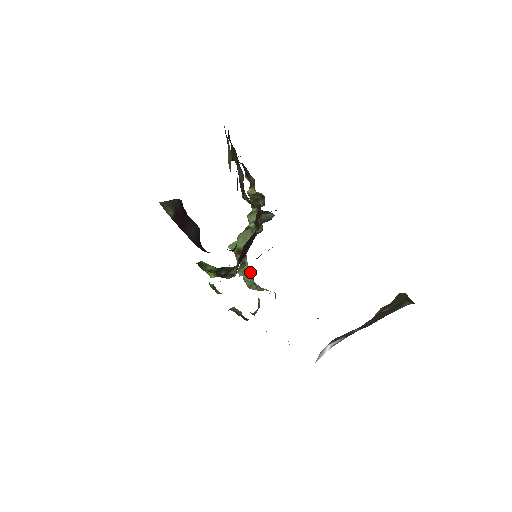
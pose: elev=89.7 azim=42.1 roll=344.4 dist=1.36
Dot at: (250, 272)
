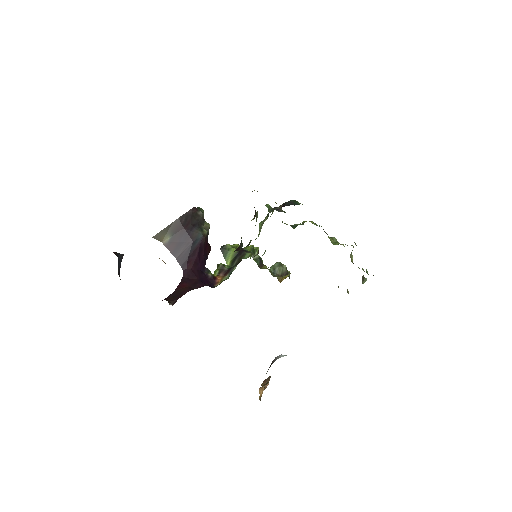
Dot at: occluded
